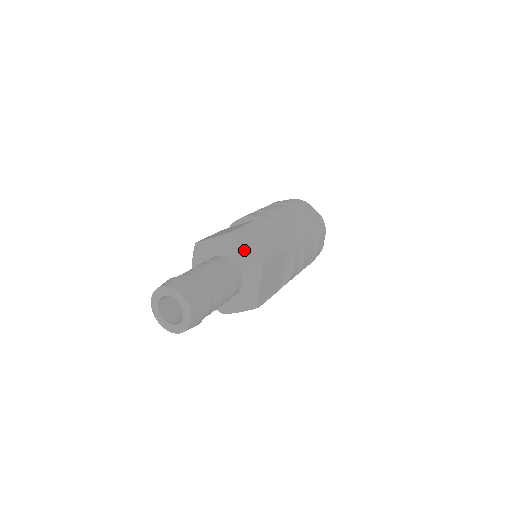
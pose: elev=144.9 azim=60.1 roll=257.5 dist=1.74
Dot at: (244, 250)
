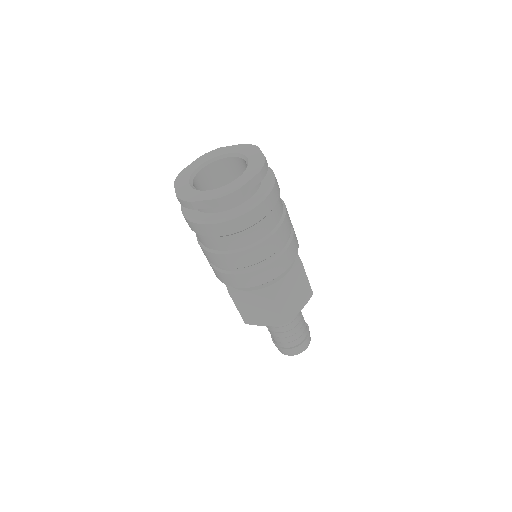
Dot at: occluded
